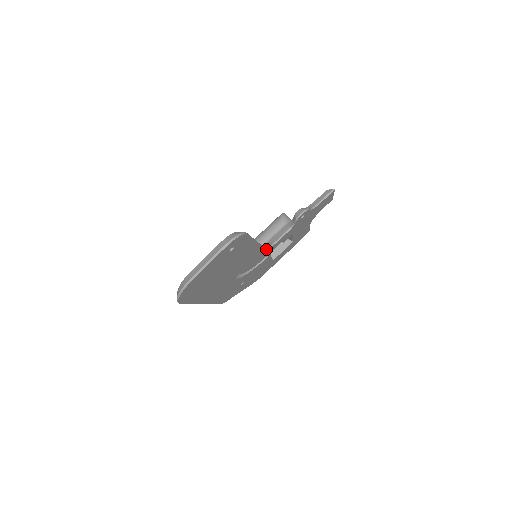
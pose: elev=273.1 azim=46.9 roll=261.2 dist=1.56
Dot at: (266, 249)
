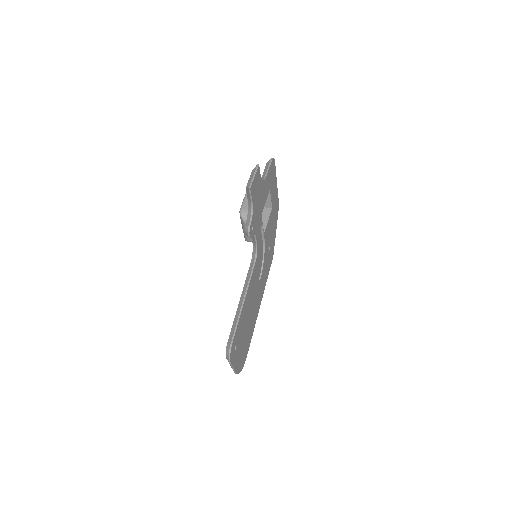
Dot at: (256, 260)
